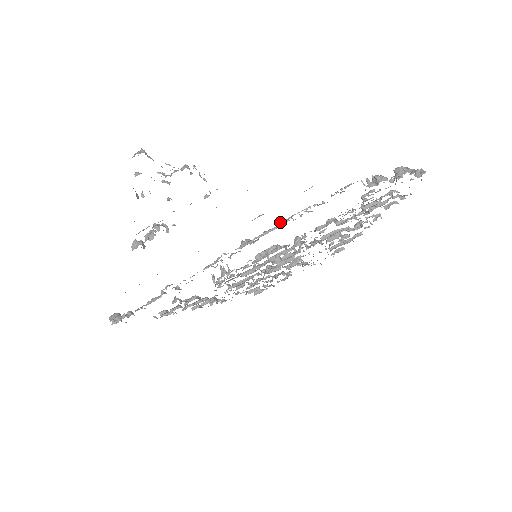
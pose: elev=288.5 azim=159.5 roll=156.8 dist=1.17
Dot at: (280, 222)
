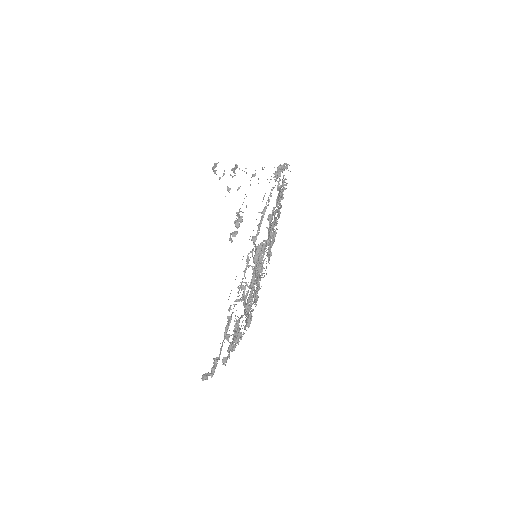
Dot at: (263, 211)
